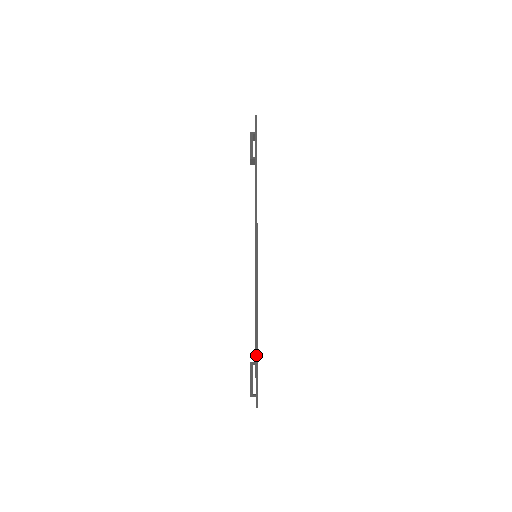
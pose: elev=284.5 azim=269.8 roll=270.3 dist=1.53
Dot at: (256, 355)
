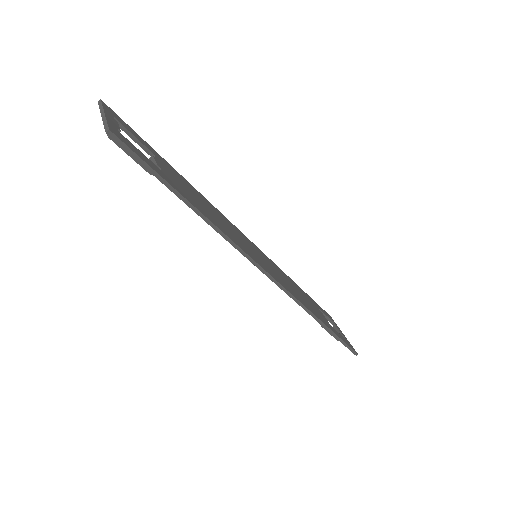
Dot at: (334, 335)
